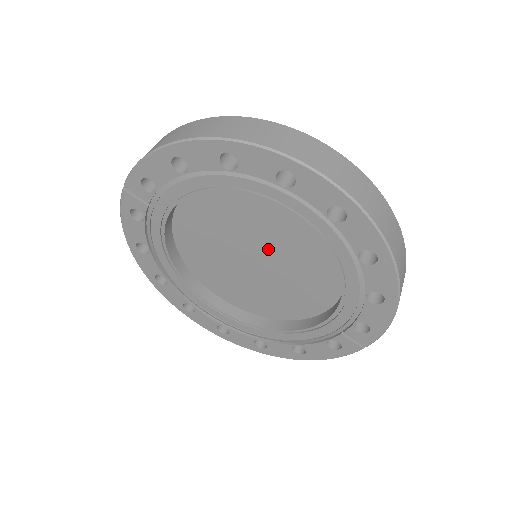
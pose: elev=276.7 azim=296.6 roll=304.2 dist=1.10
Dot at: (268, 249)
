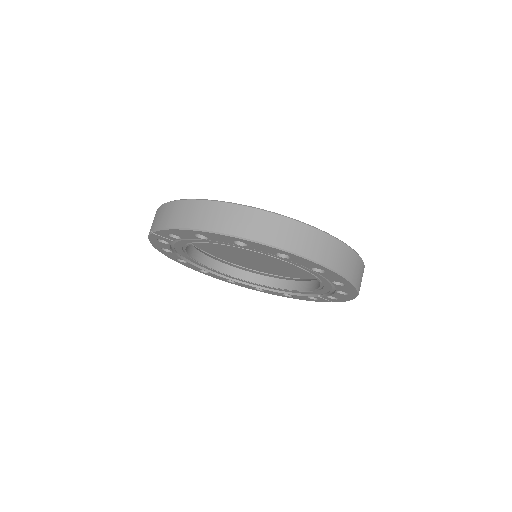
Dot at: occluded
